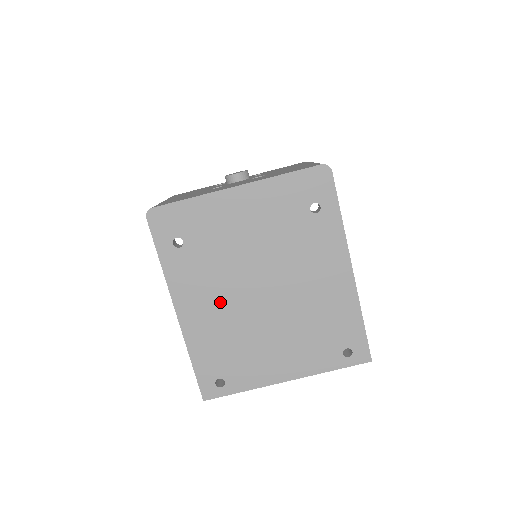
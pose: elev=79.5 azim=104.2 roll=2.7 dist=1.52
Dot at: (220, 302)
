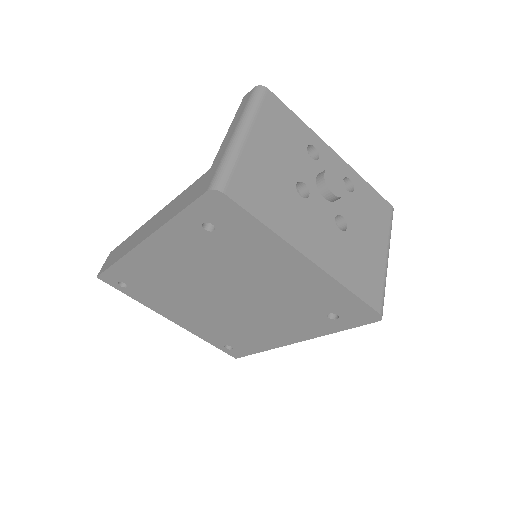
Dot at: (187, 271)
